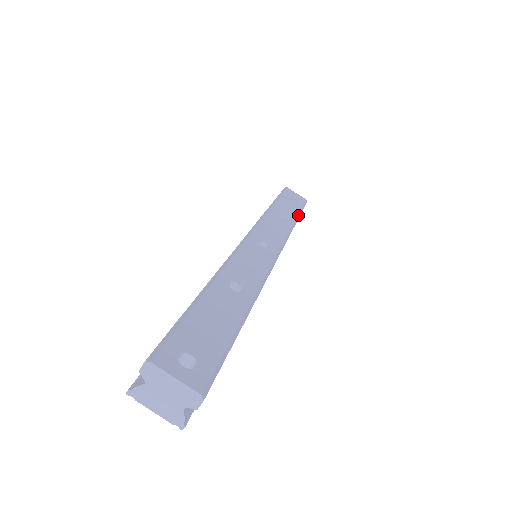
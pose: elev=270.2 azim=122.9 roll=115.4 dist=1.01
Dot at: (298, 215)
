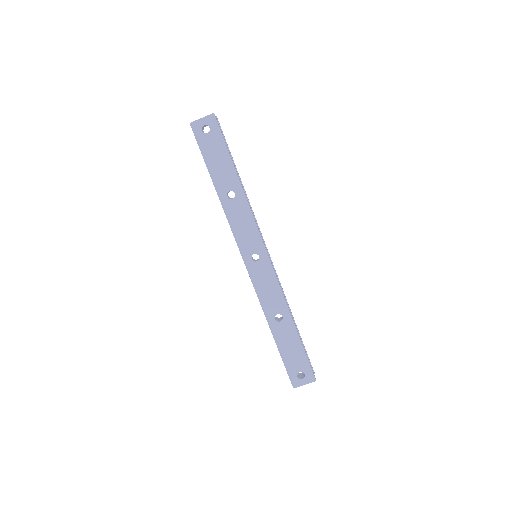
Dot at: (232, 167)
